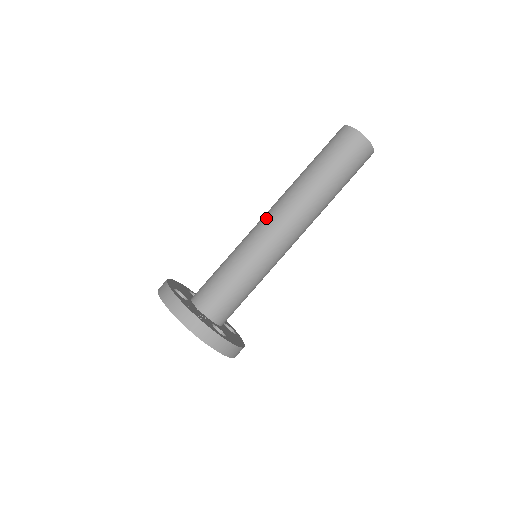
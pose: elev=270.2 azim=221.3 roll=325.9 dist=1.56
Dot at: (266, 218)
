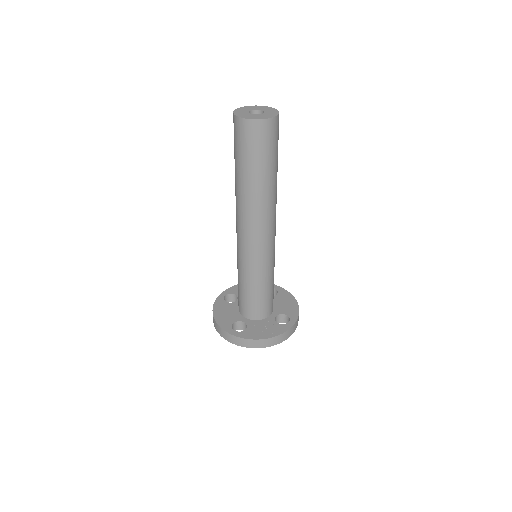
Dot at: (246, 238)
